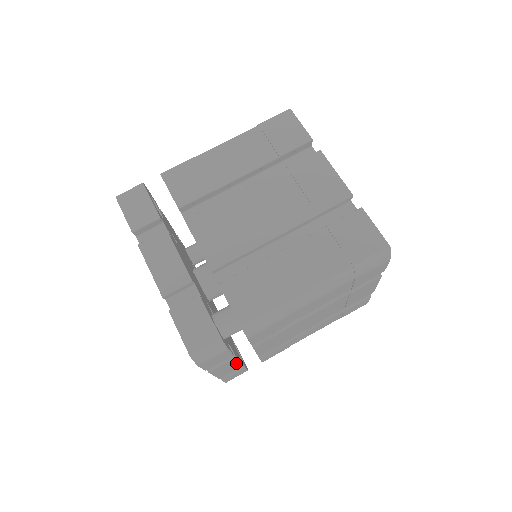
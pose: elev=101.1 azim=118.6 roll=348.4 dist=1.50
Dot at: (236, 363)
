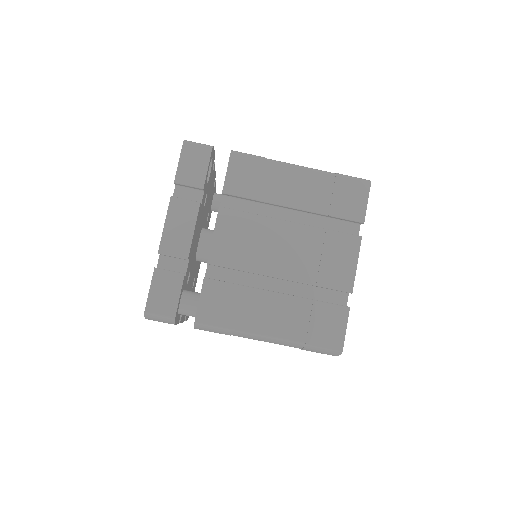
Dot at: occluded
